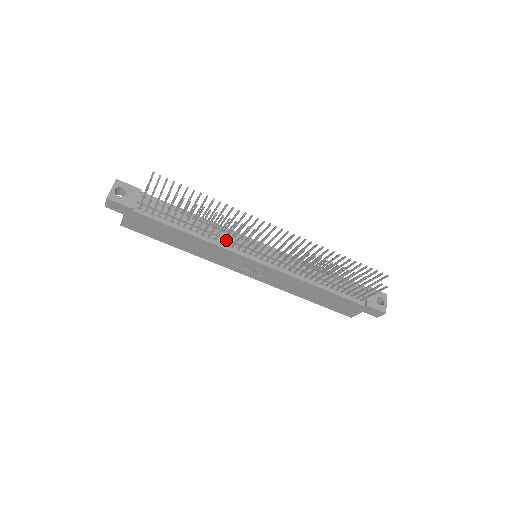
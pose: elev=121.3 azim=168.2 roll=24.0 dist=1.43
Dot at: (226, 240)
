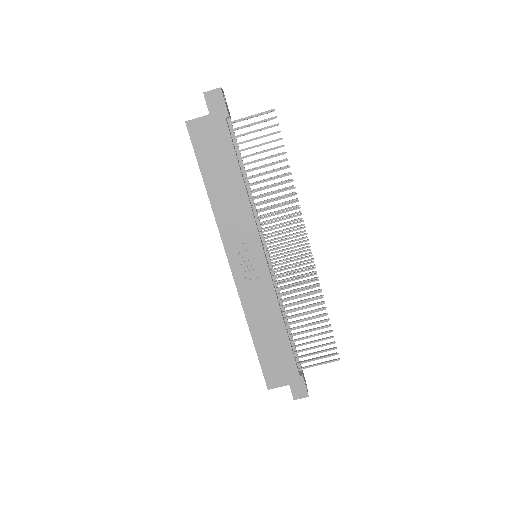
Dot at: (255, 217)
